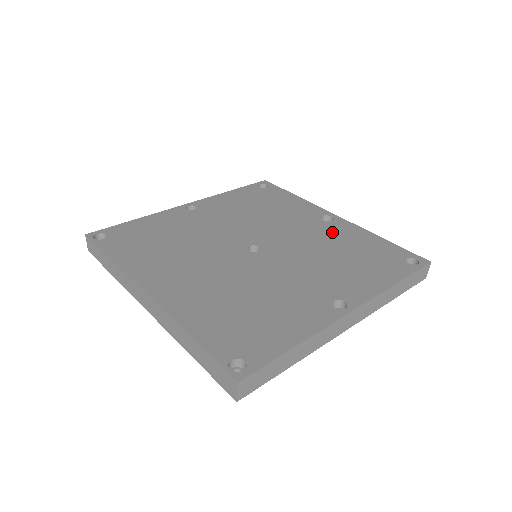
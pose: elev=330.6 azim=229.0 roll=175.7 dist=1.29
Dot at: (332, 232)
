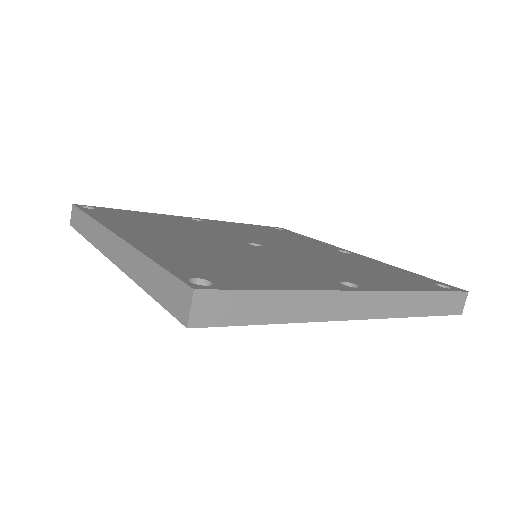
Dot at: (349, 257)
